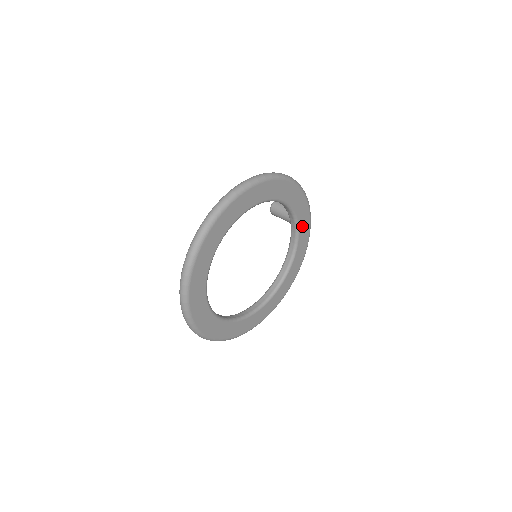
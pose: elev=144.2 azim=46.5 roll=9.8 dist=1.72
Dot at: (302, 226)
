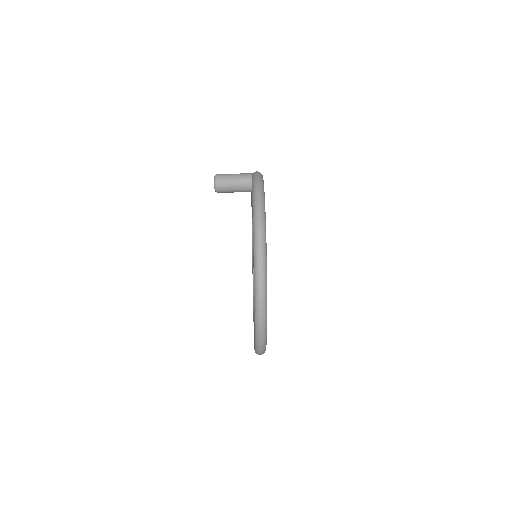
Dot at: occluded
